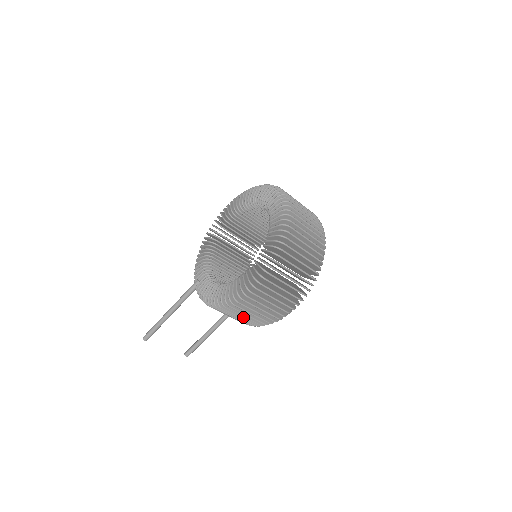
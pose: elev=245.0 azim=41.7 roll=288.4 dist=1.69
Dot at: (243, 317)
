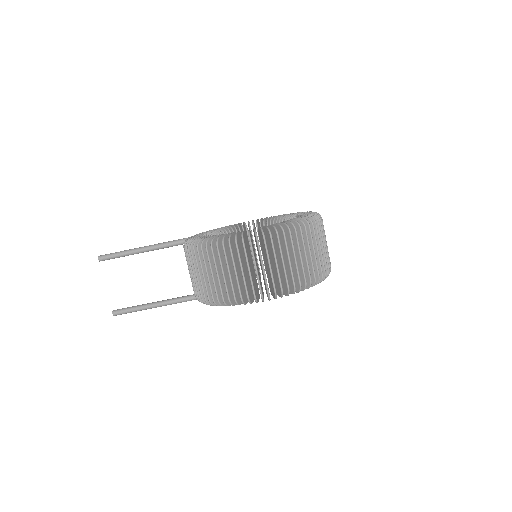
Dot at: (210, 278)
